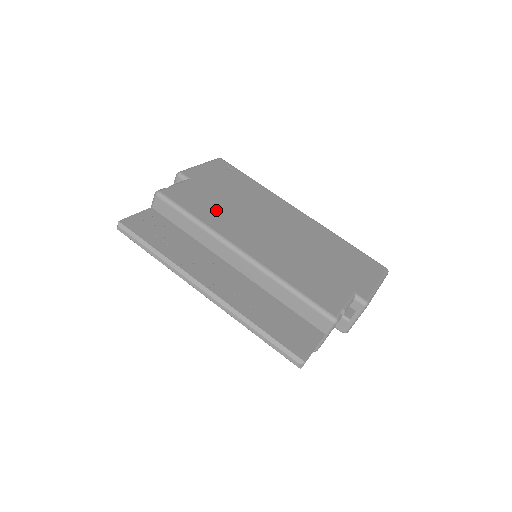
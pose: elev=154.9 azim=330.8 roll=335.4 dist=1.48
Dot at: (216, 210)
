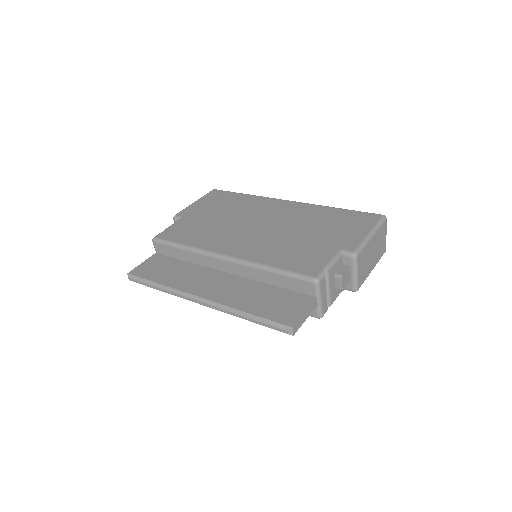
Dot at: (204, 232)
